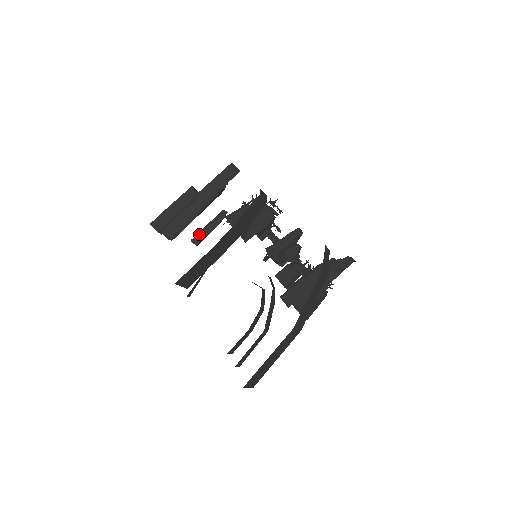
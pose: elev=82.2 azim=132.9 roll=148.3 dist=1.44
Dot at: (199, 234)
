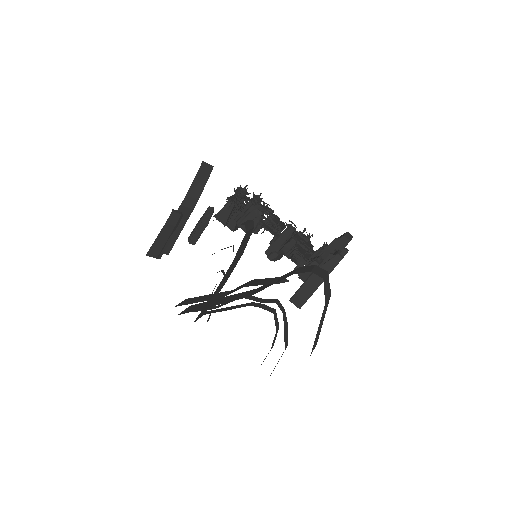
Dot at: (193, 235)
